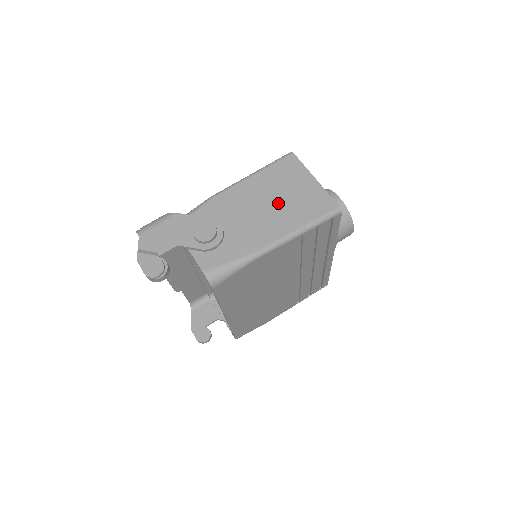
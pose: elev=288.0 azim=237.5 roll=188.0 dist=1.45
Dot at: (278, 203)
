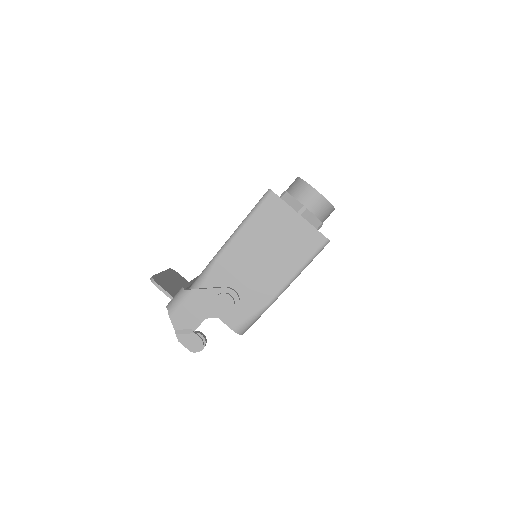
Dot at: (274, 250)
